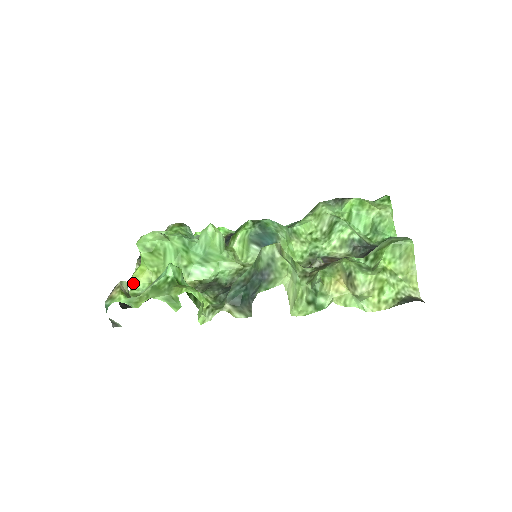
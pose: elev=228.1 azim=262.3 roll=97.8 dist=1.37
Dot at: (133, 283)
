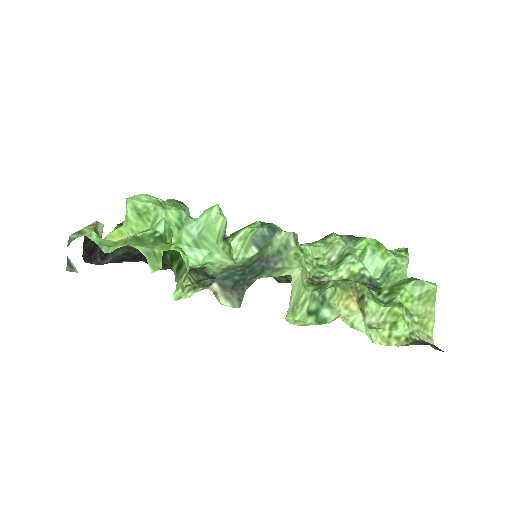
Dot at: occluded
